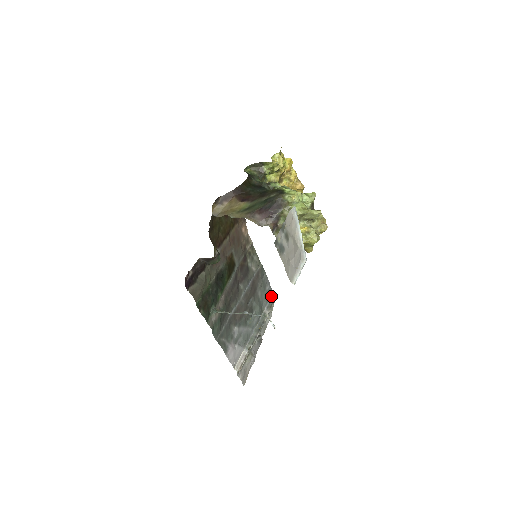
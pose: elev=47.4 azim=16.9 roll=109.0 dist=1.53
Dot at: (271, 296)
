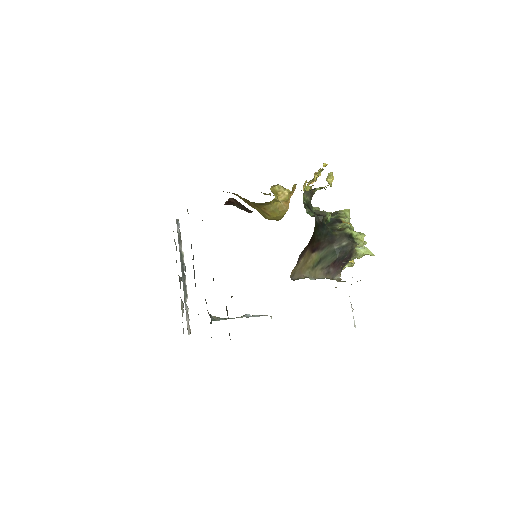
Dot at: occluded
